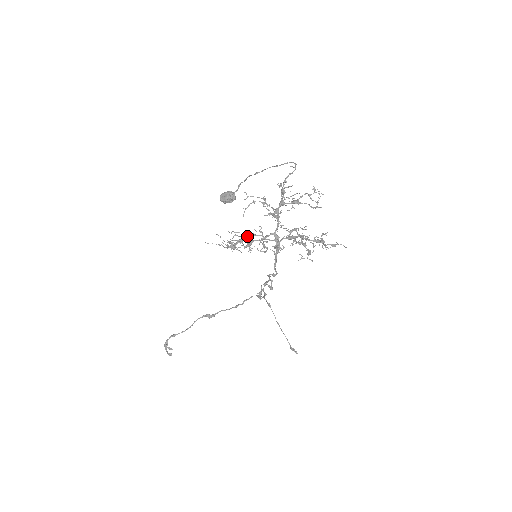
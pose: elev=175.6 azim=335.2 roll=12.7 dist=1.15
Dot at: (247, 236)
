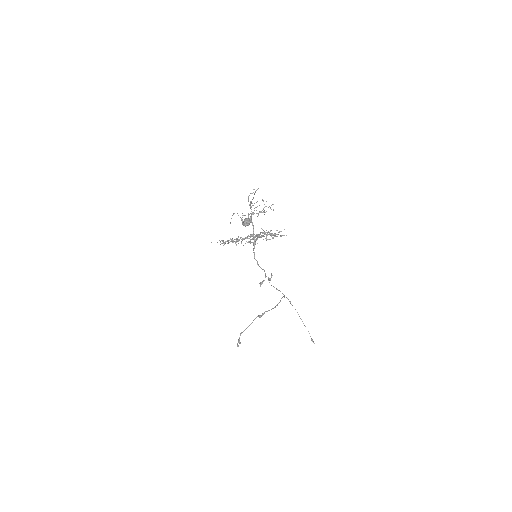
Dot at: occluded
